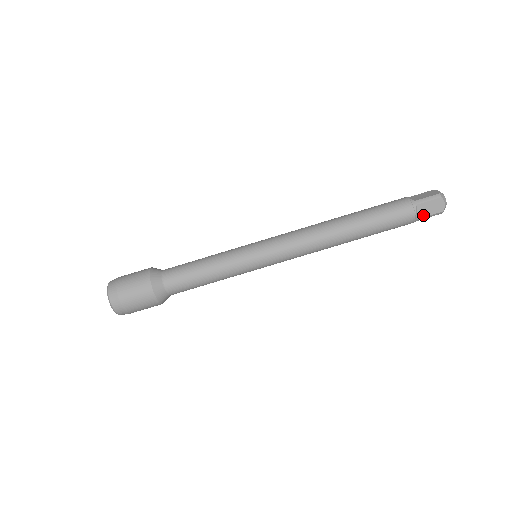
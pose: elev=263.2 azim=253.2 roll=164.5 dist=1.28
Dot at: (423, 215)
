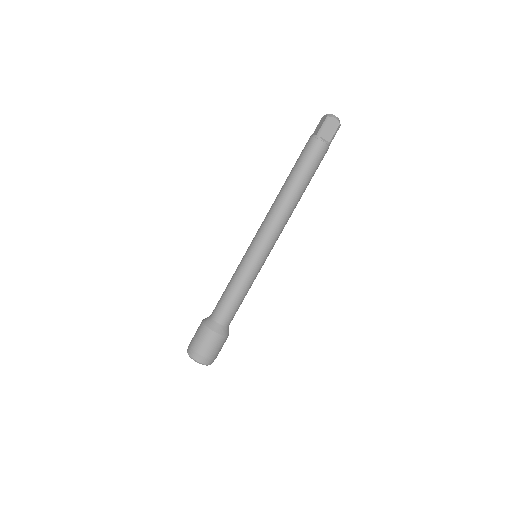
Dot at: (330, 138)
